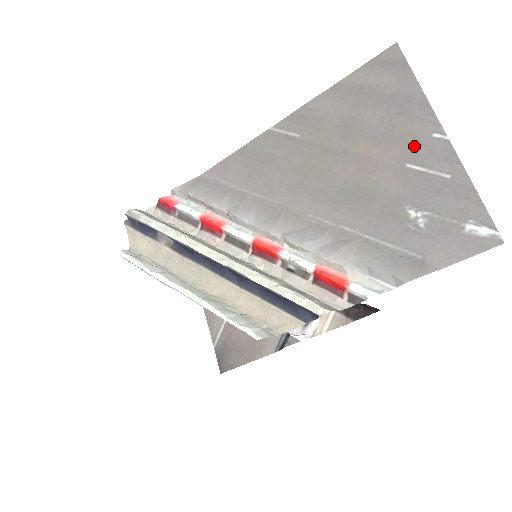
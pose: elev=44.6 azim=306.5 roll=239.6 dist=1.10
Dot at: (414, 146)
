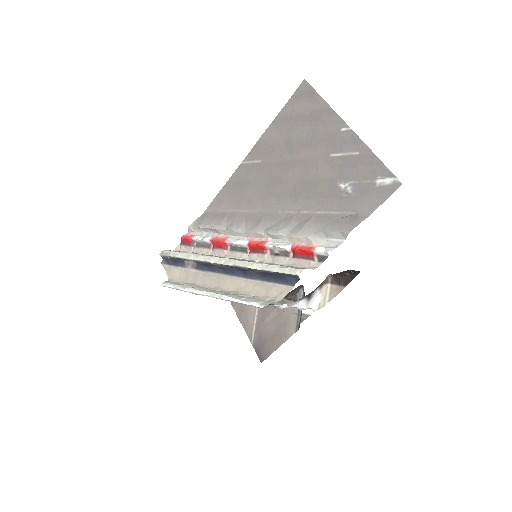
Dot at: (332, 141)
